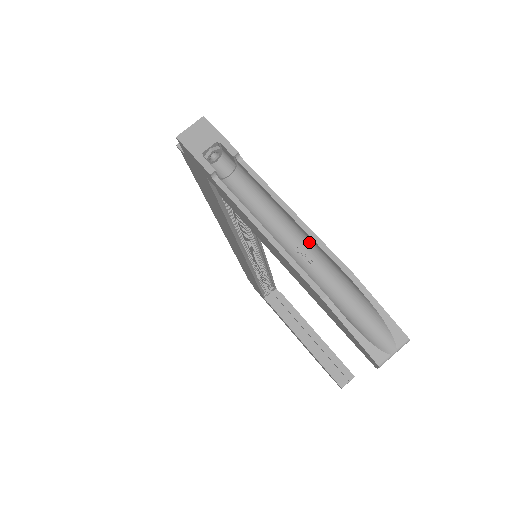
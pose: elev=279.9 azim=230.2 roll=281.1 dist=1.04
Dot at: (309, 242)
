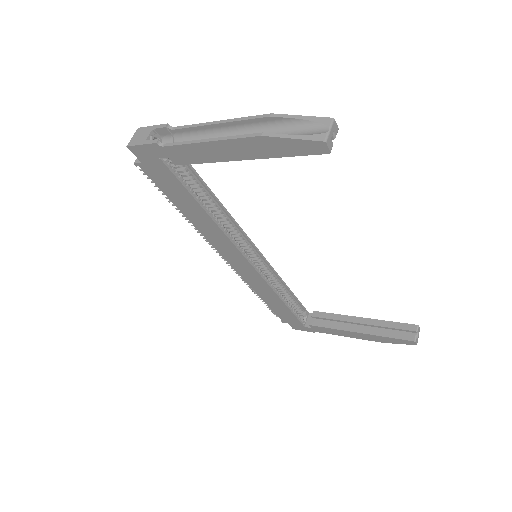
Dot at: (239, 129)
